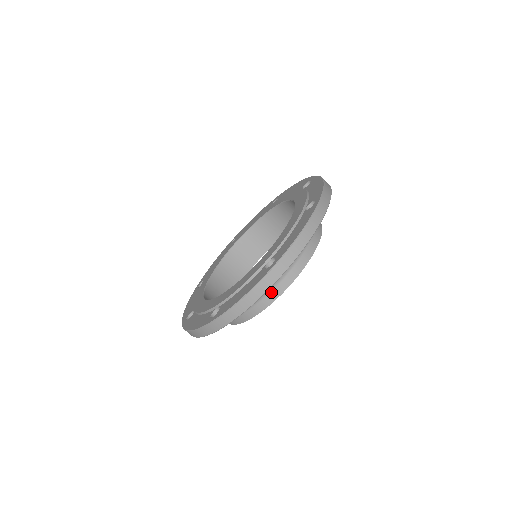
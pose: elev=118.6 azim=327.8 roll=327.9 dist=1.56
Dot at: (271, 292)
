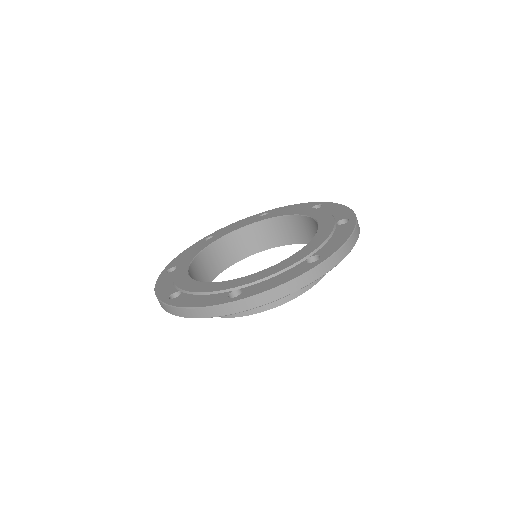
Dot at: occluded
